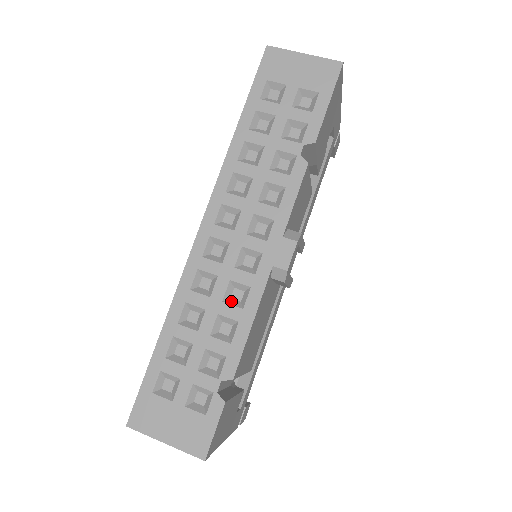
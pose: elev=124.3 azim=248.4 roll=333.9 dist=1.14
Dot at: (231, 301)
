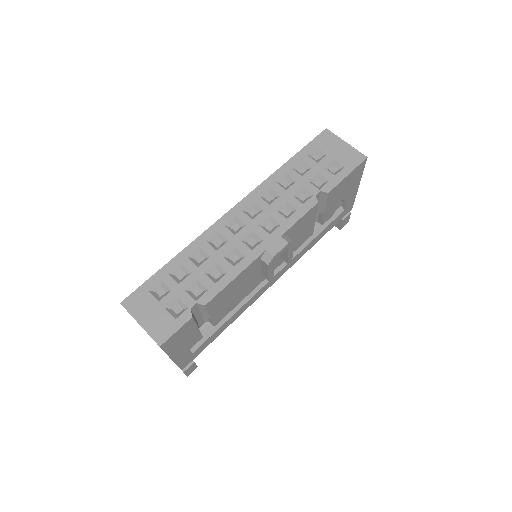
Dot at: (229, 259)
